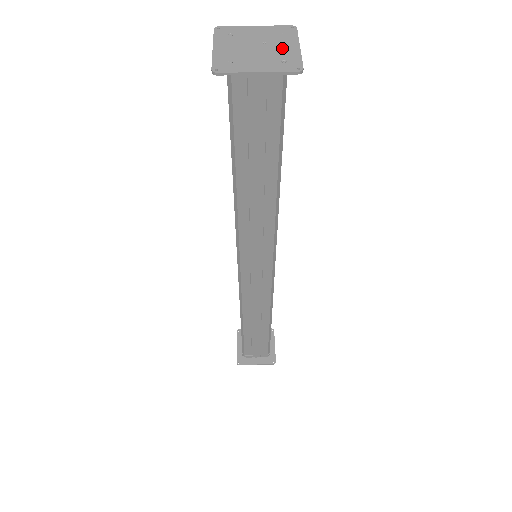
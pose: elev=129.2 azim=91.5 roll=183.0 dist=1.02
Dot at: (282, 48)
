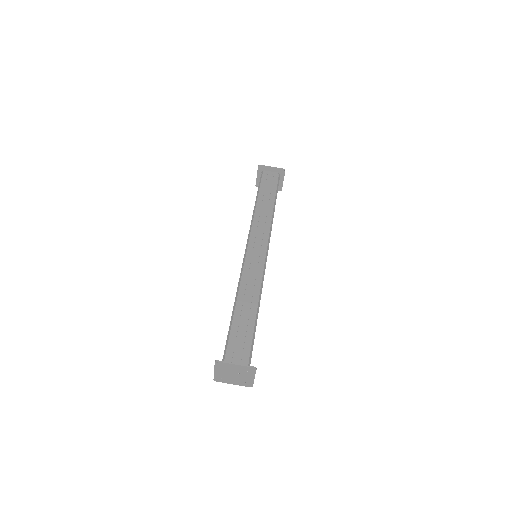
Dot at: (246, 377)
